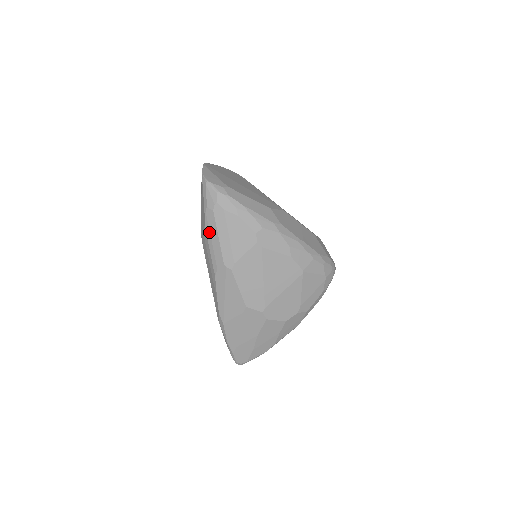
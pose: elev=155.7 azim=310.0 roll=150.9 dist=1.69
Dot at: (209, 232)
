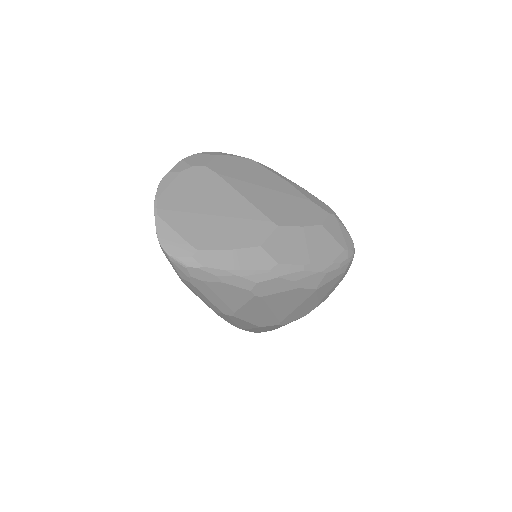
Dot at: (194, 292)
